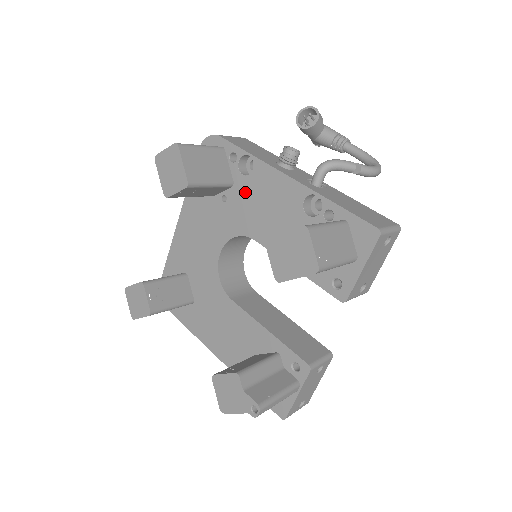
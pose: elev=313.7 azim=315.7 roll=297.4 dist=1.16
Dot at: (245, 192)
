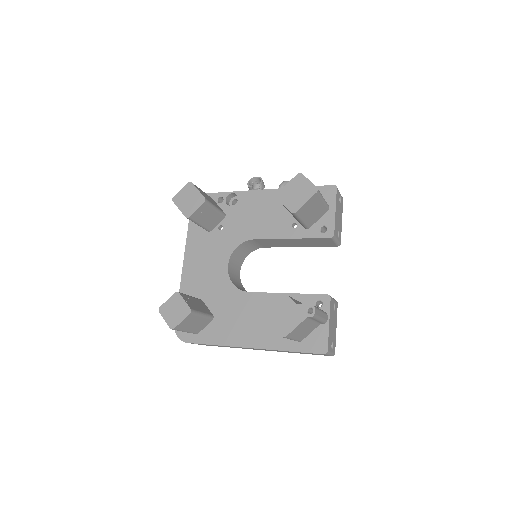
Dot at: (236, 215)
